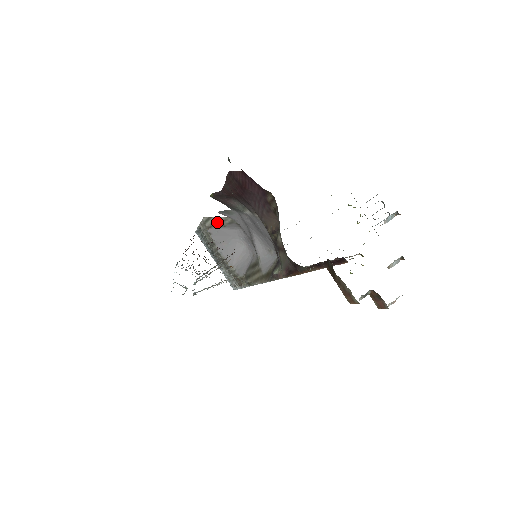
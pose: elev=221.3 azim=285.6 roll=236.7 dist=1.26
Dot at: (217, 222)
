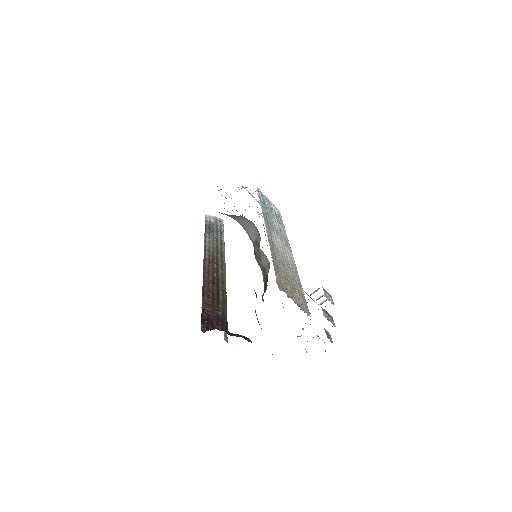
Dot at: occluded
